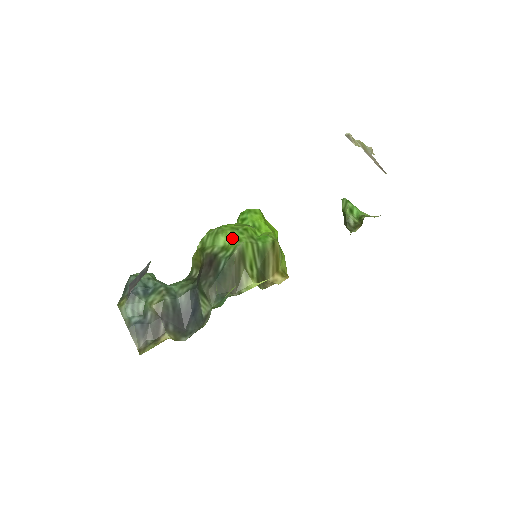
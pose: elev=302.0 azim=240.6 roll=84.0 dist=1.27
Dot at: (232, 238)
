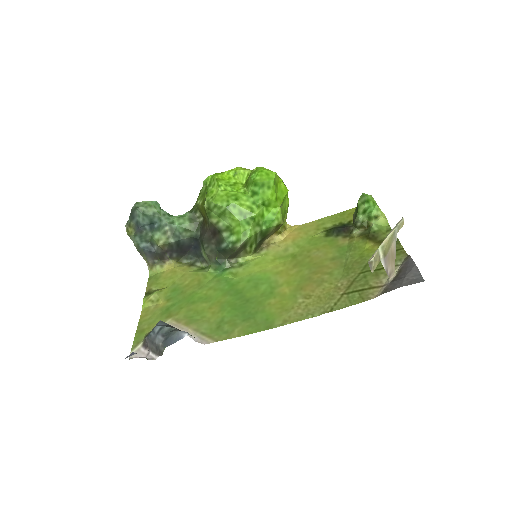
Dot at: (238, 227)
